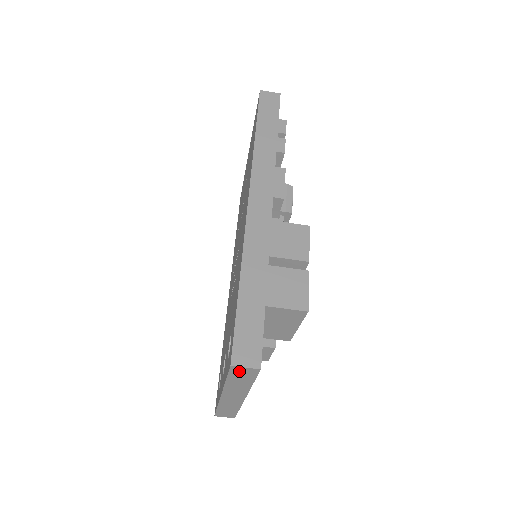
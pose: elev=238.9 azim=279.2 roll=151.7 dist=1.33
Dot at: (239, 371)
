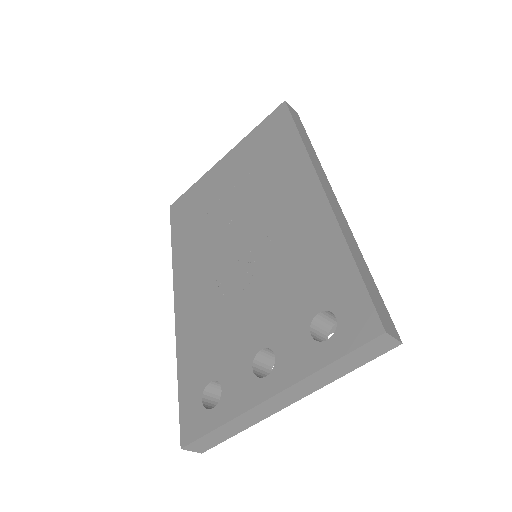
Dot at: (376, 344)
